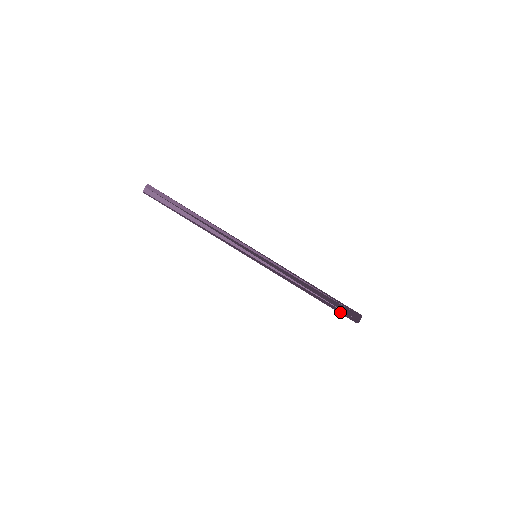
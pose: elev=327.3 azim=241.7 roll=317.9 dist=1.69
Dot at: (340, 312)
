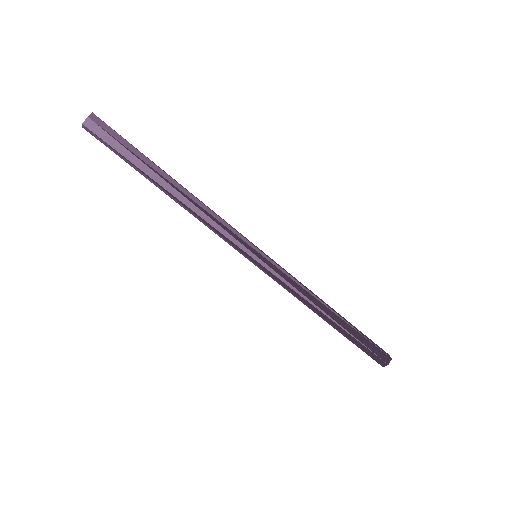
Dot at: (369, 346)
